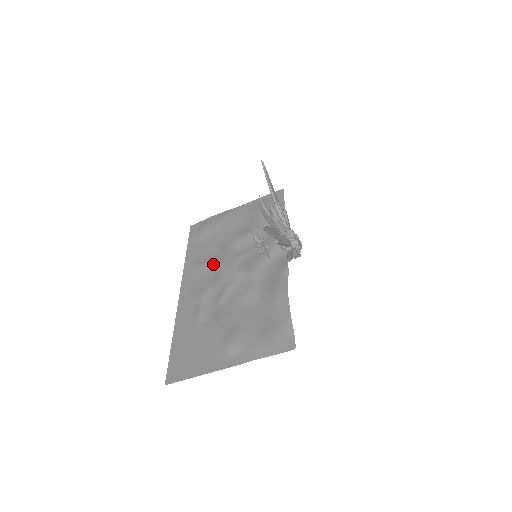
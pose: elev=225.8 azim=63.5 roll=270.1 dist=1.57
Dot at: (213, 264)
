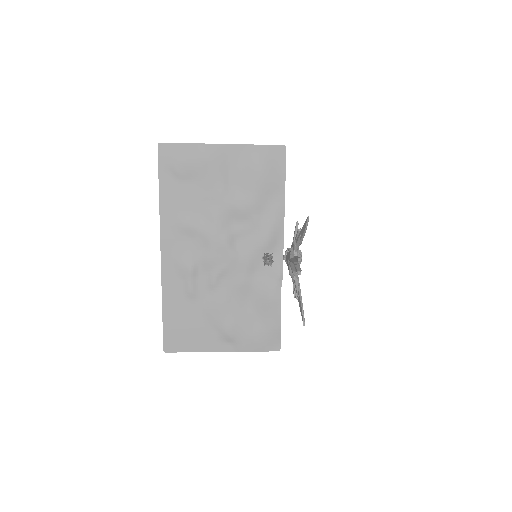
Dot at: (200, 232)
